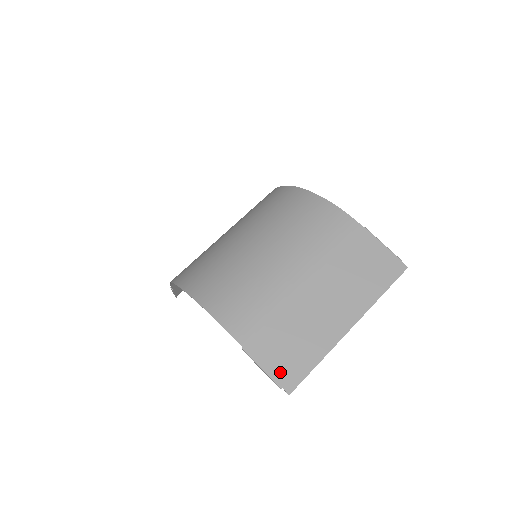
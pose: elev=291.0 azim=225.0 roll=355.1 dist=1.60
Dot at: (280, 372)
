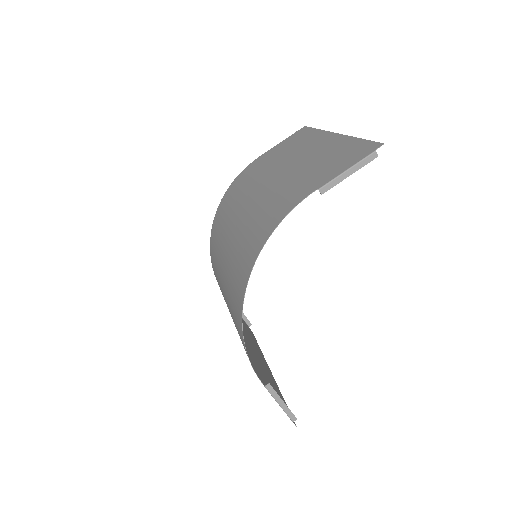
Dot at: (357, 157)
